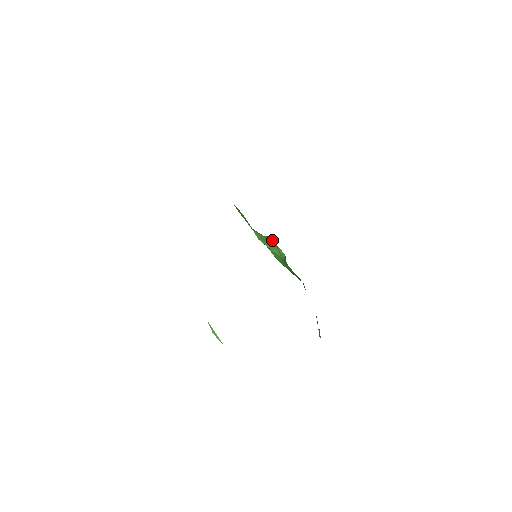
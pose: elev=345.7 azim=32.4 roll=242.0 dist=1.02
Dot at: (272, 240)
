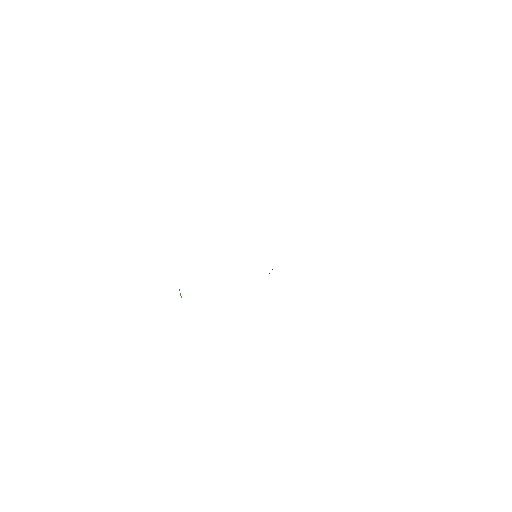
Dot at: occluded
